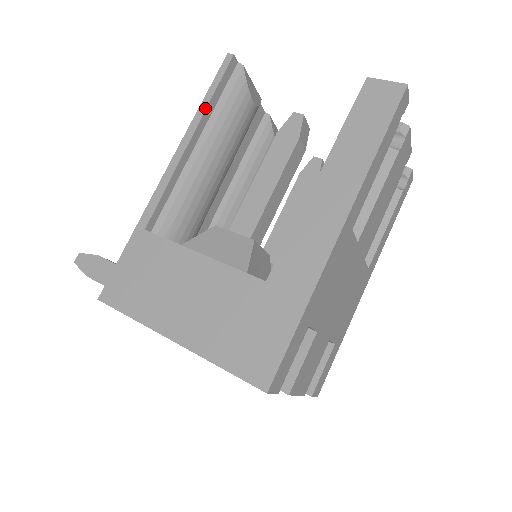
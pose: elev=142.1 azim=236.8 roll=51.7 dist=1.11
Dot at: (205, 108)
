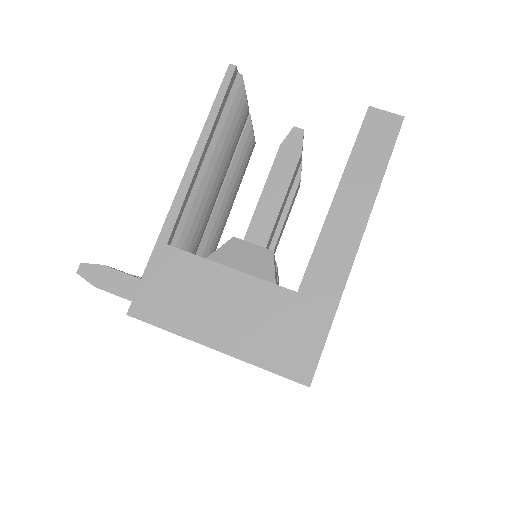
Dot at: (213, 121)
